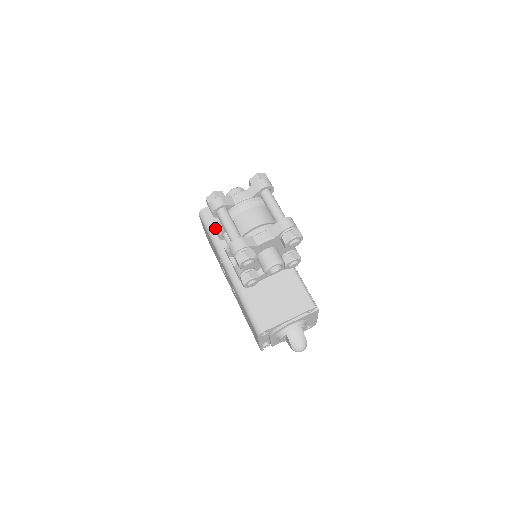
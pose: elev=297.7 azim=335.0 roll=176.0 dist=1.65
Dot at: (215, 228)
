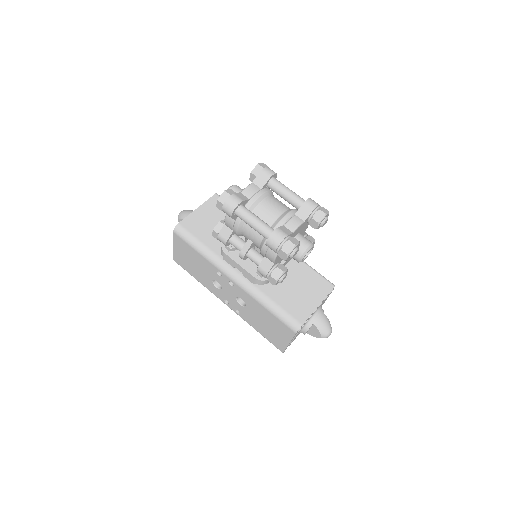
Dot at: (218, 235)
